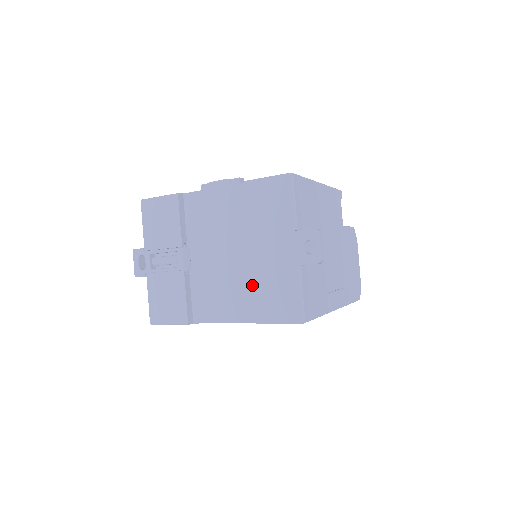
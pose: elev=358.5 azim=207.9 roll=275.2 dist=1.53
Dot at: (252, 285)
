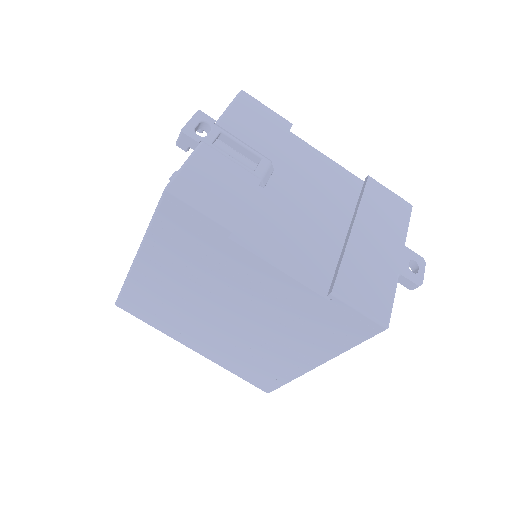
Dot at: (331, 256)
